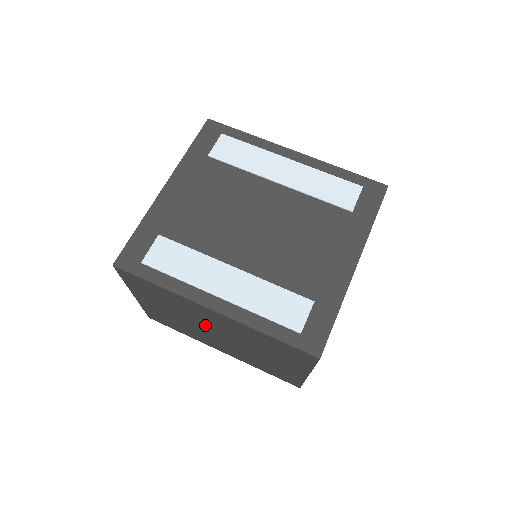
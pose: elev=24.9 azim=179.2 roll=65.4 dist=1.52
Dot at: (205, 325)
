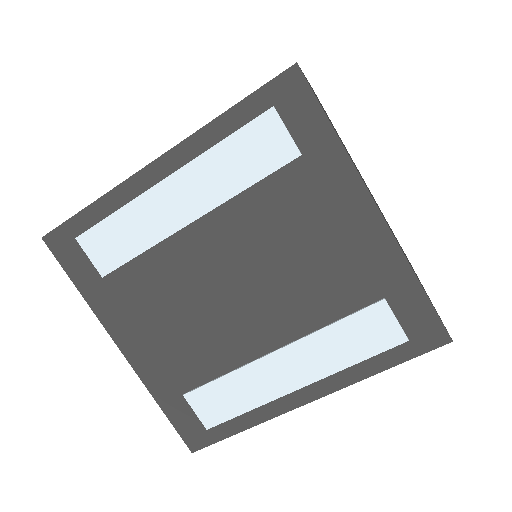
Dot at: occluded
